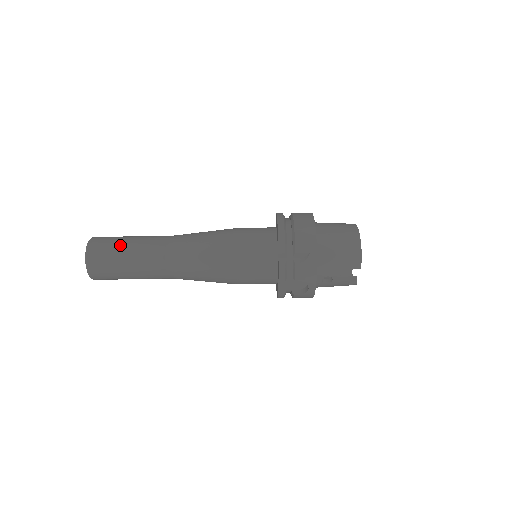
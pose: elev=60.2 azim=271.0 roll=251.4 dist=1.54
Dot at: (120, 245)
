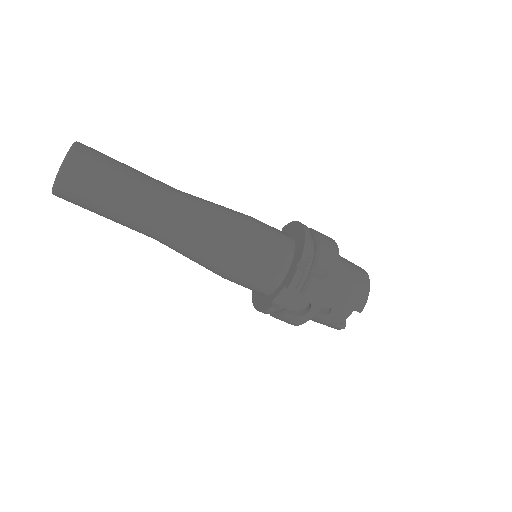
Dot at: (117, 167)
